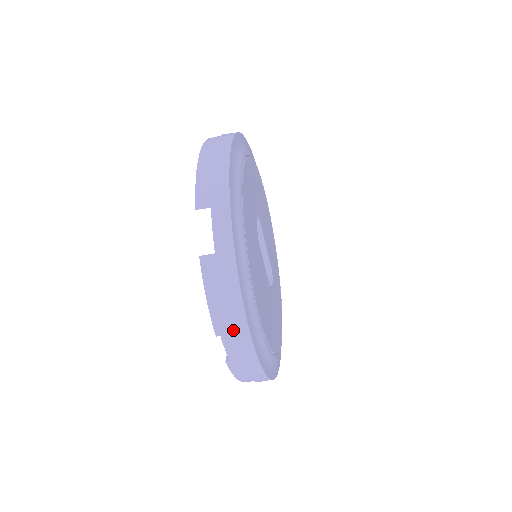
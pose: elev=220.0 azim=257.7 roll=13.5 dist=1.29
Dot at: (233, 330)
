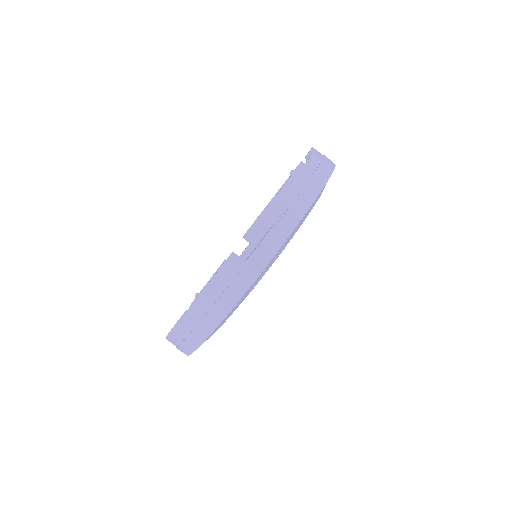
Dot at: (324, 160)
